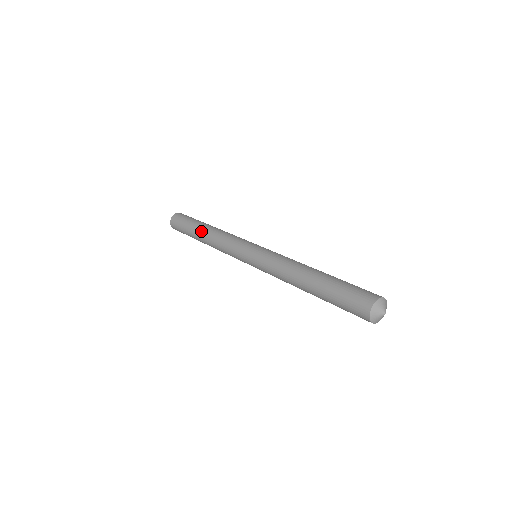
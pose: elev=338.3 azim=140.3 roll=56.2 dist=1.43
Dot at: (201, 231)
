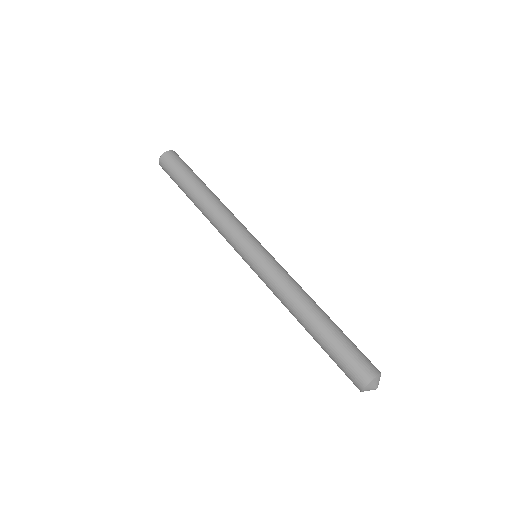
Dot at: (202, 191)
